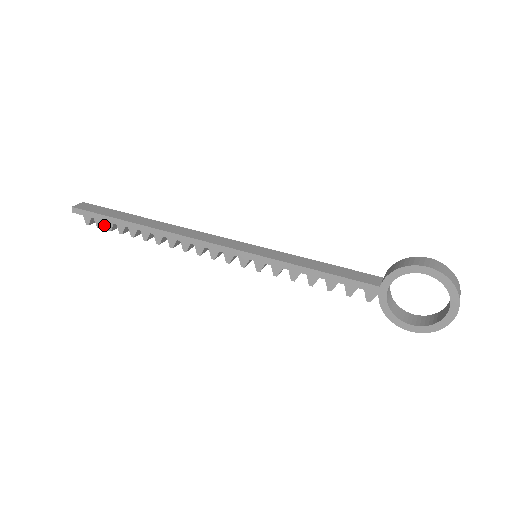
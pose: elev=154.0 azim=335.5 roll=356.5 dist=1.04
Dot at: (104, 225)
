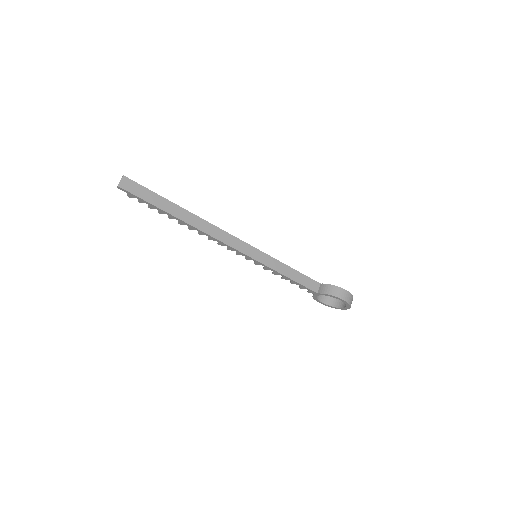
Dot at: occluded
